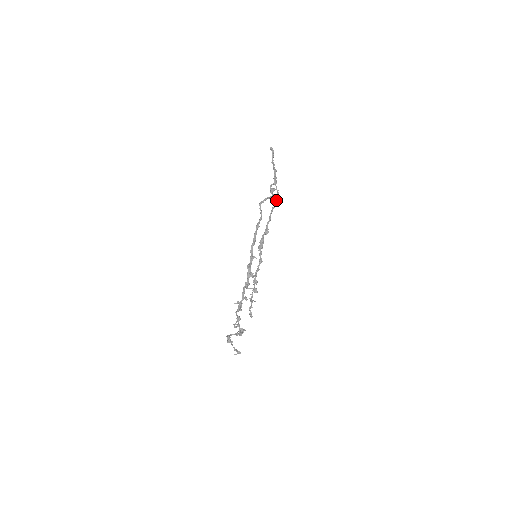
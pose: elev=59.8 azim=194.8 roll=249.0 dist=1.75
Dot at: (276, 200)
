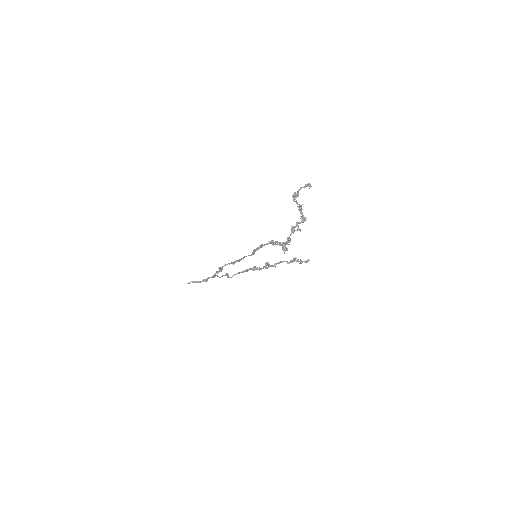
Dot at: (228, 277)
